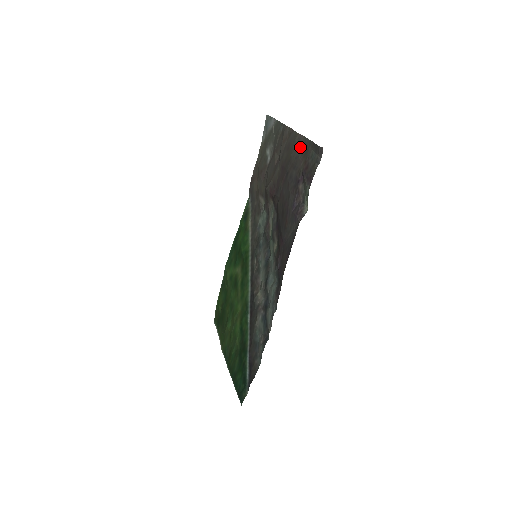
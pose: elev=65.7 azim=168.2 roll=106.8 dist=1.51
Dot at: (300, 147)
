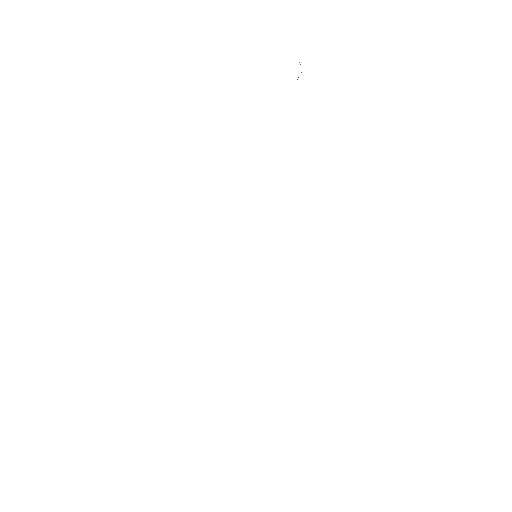
Dot at: occluded
